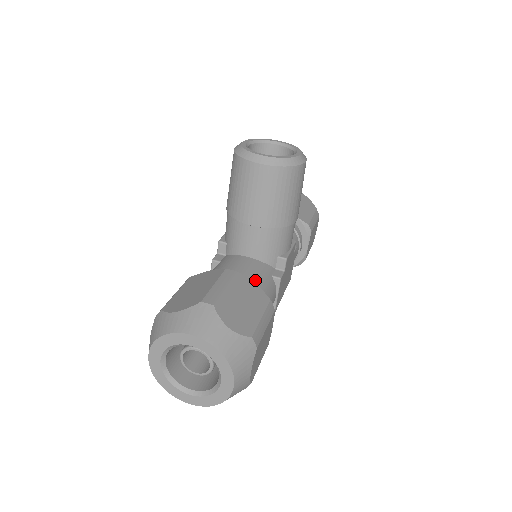
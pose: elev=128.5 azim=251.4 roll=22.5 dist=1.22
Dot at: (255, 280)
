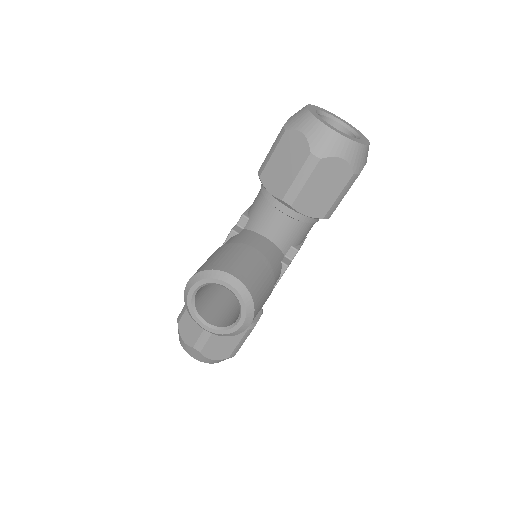
Dot at: occluded
